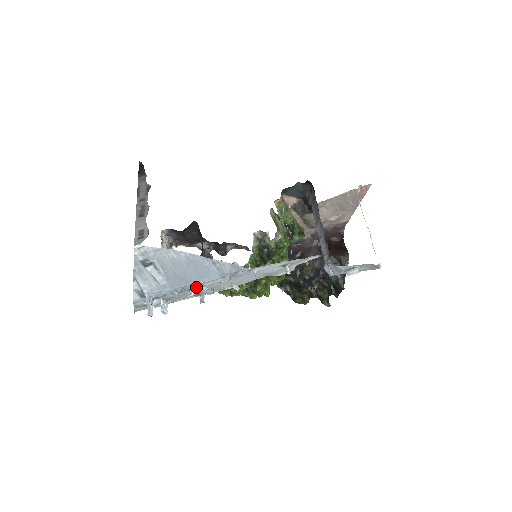
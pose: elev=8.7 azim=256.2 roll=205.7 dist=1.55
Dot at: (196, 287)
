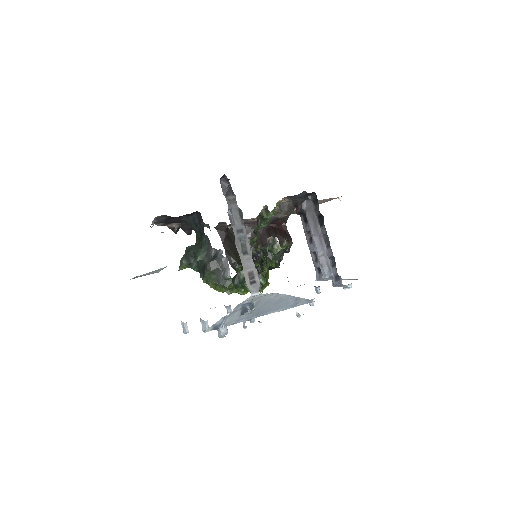
Dot at: occluded
